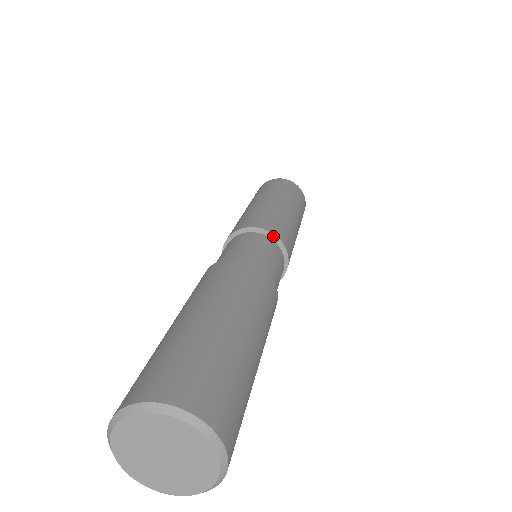
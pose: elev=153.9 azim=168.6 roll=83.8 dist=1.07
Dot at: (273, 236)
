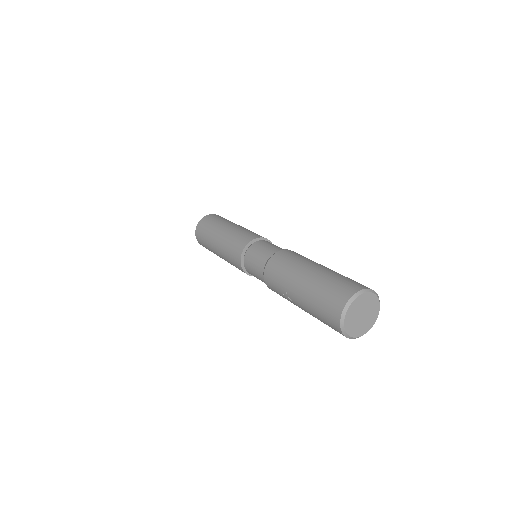
Dot at: (265, 239)
